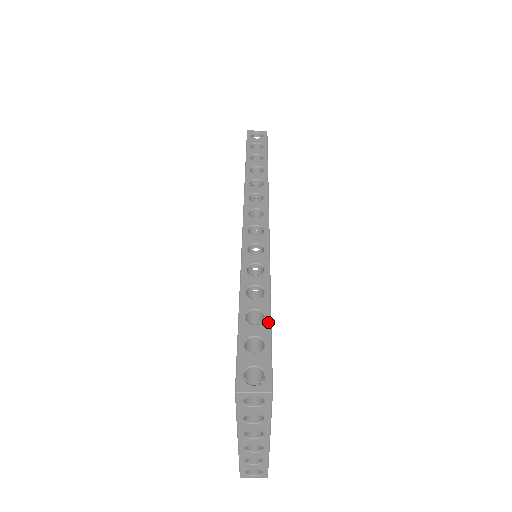
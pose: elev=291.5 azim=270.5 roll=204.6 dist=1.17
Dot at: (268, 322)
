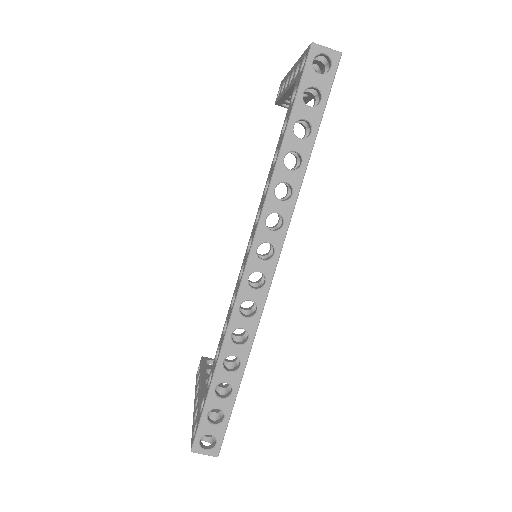
Dot at: (233, 399)
